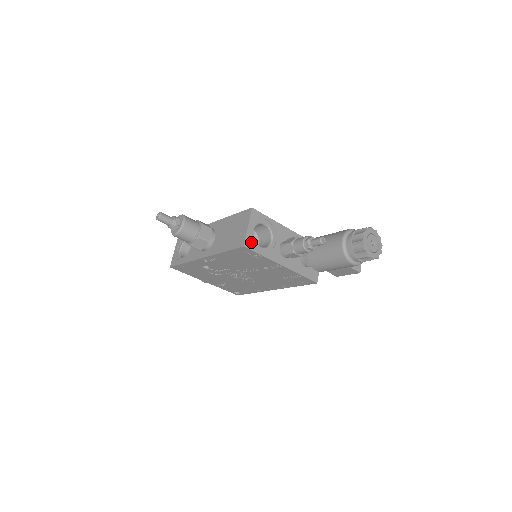
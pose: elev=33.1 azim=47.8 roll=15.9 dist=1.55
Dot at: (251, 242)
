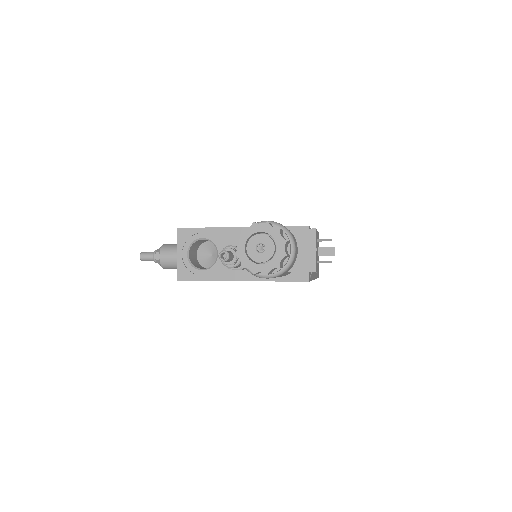
Dot at: (186, 271)
